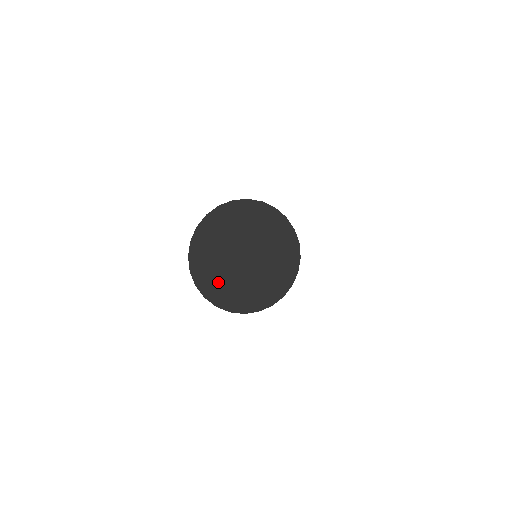
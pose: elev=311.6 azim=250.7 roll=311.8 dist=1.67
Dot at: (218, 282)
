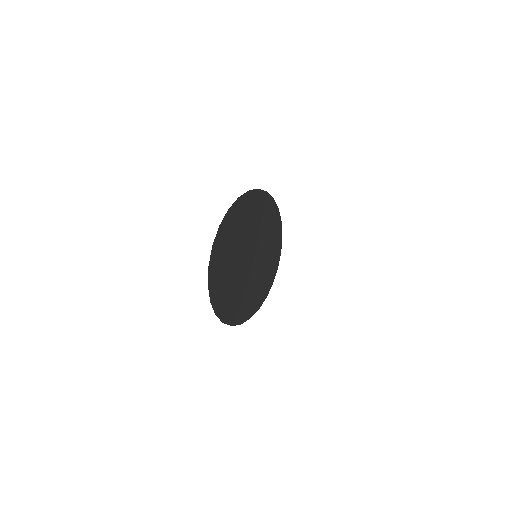
Dot at: (227, 293)
